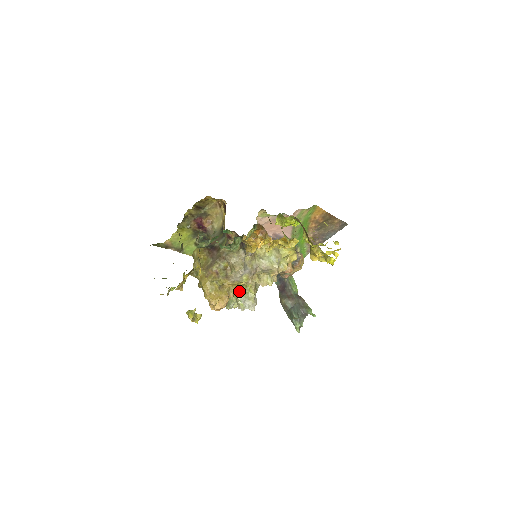
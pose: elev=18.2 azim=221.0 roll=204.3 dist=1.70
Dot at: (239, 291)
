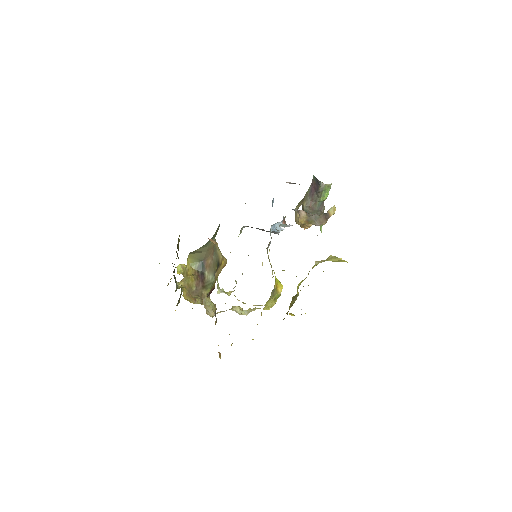
Dot at: occluded
